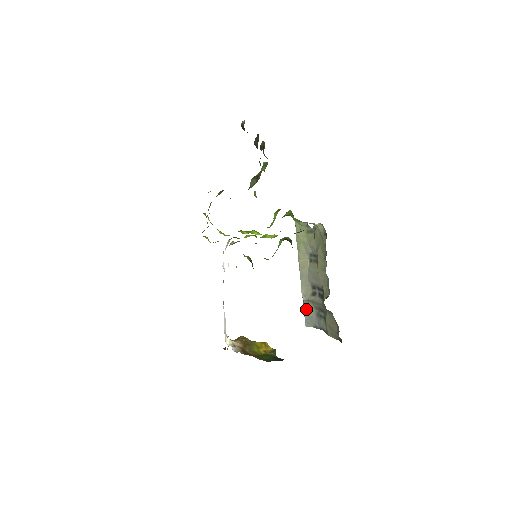
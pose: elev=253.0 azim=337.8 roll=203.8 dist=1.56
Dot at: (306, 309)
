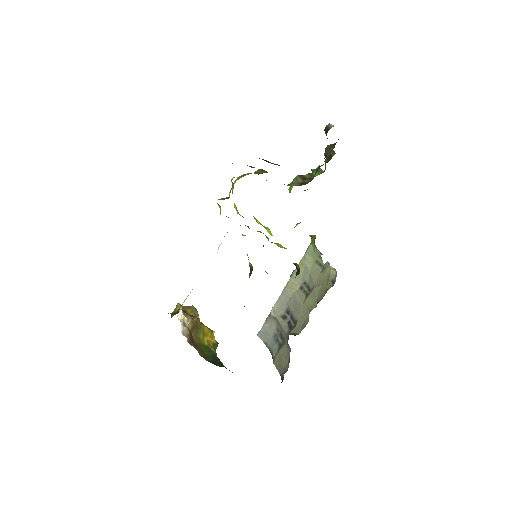
Dot at: (268, 323)
